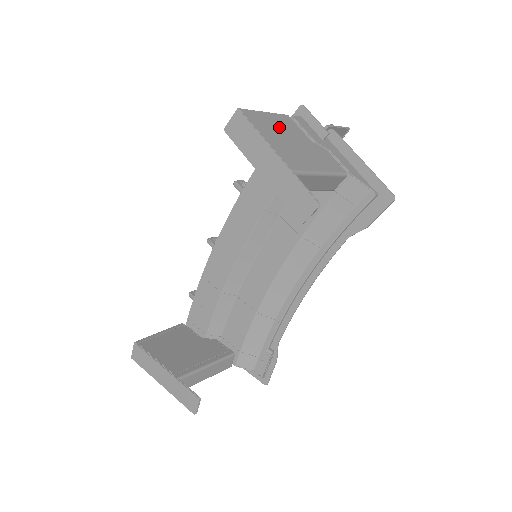
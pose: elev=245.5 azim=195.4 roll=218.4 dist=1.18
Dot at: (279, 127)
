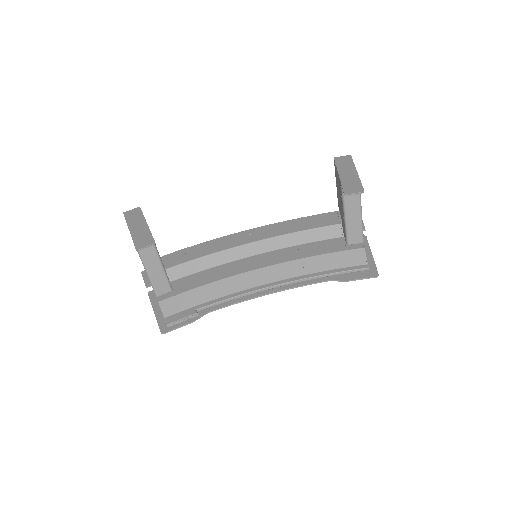
Dot at: occluded
